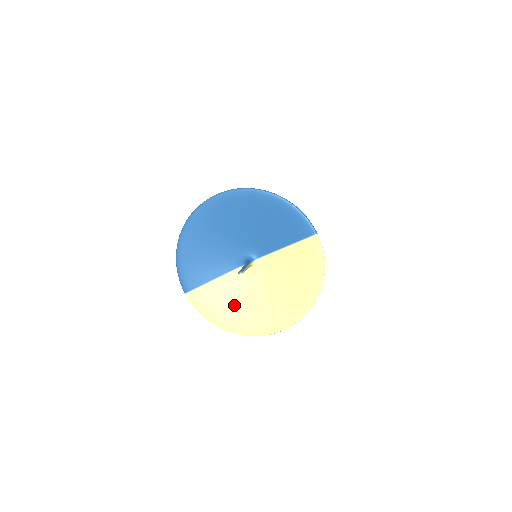
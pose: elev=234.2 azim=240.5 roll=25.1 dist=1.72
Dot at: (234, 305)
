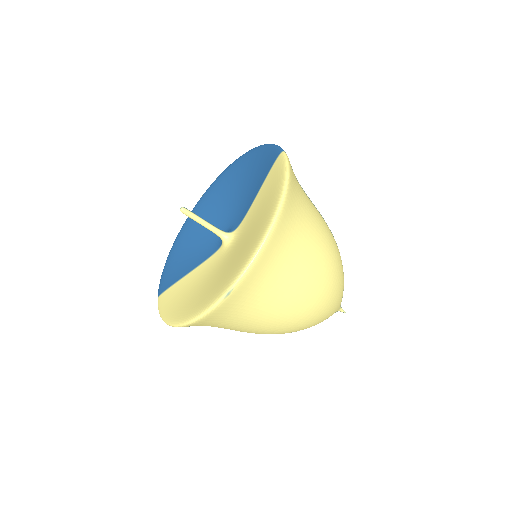
Dot at: (195, 291)
